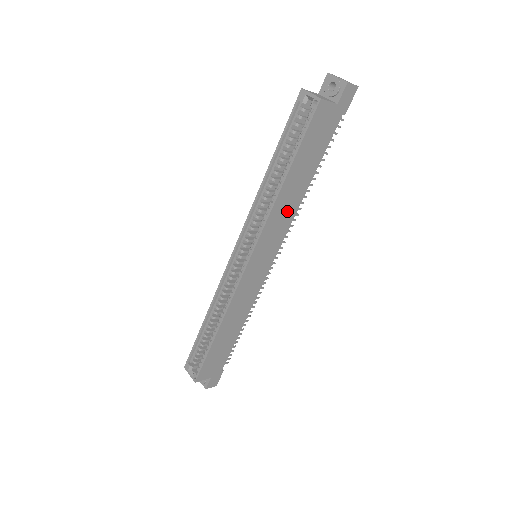
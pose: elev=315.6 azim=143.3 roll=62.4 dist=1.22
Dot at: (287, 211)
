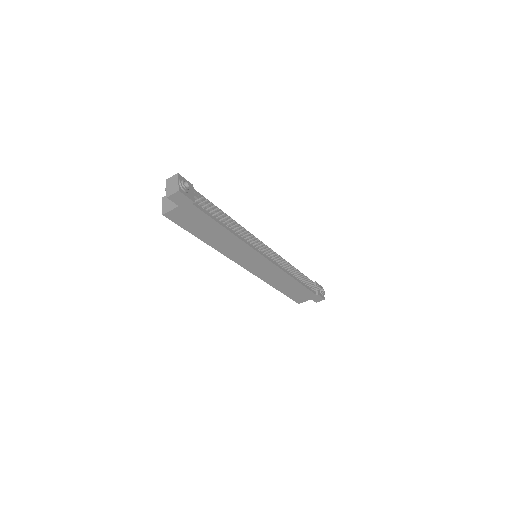
Dot at: (233, 245)
